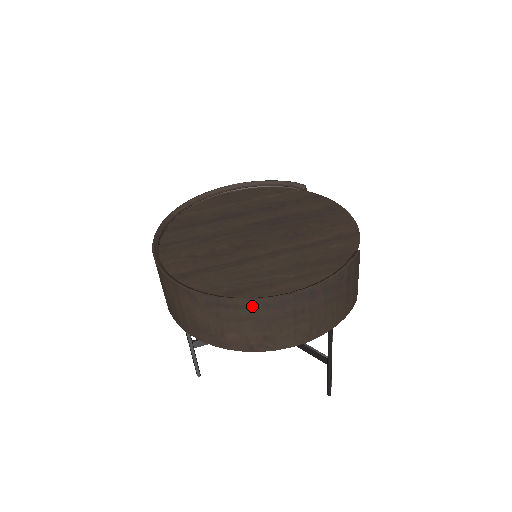
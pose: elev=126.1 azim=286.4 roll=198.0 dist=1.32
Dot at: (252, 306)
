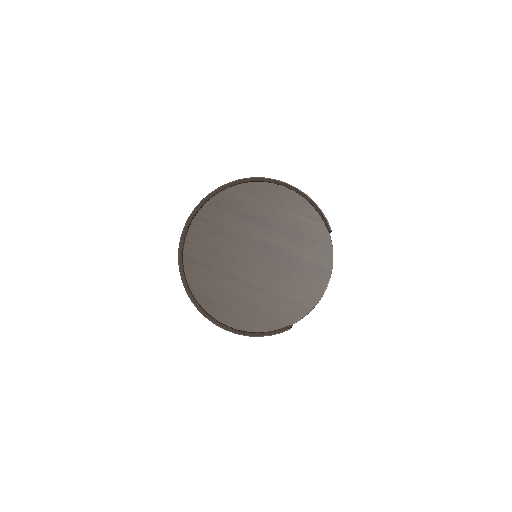
Dot at: occluded
